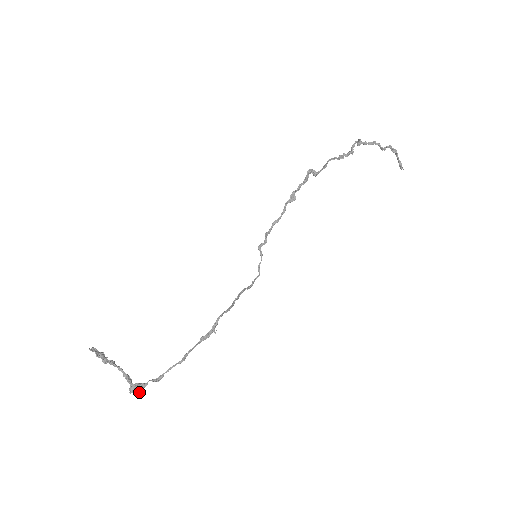
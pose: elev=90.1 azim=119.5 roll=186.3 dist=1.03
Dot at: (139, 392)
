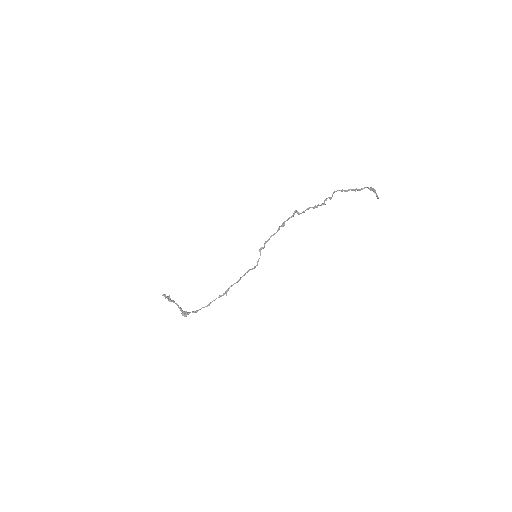
Dot at: (186, 316)
